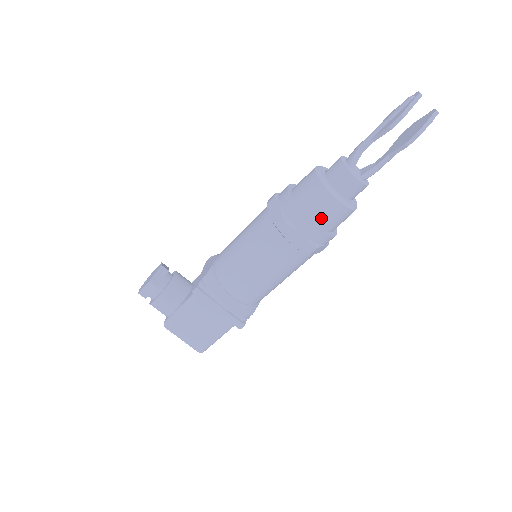
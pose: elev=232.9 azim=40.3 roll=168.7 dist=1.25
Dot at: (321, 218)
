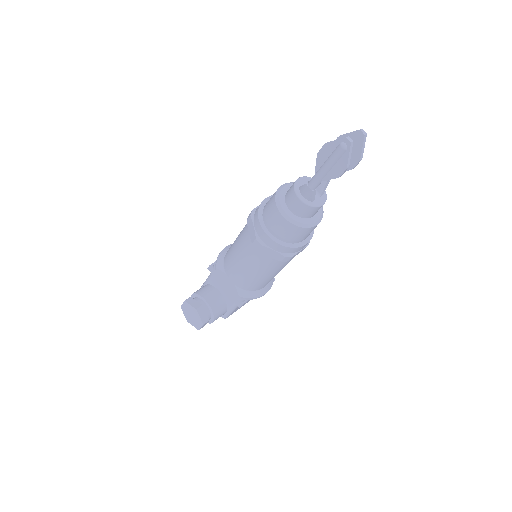
Dot at: occluded
